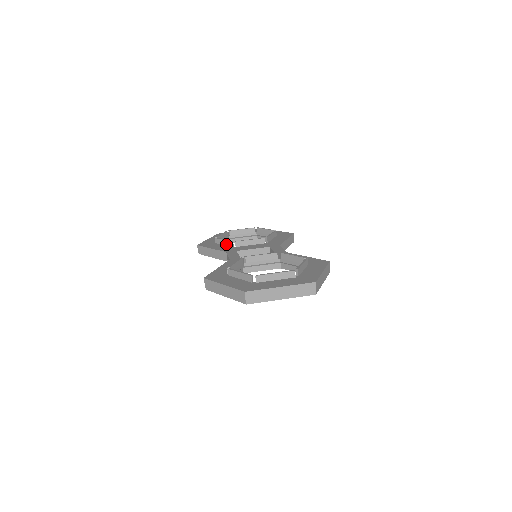
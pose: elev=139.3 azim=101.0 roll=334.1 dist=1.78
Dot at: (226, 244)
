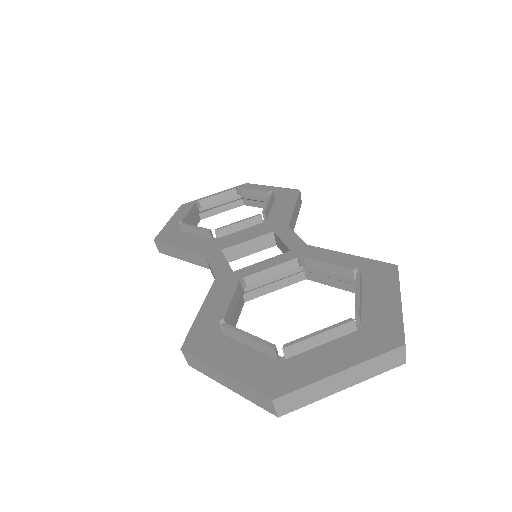
Dot at: (200, 234)
